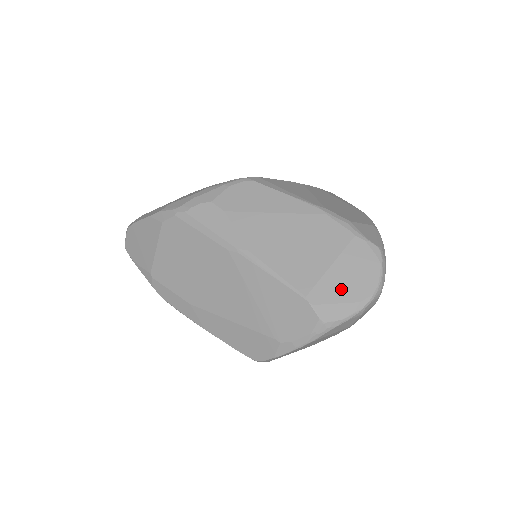
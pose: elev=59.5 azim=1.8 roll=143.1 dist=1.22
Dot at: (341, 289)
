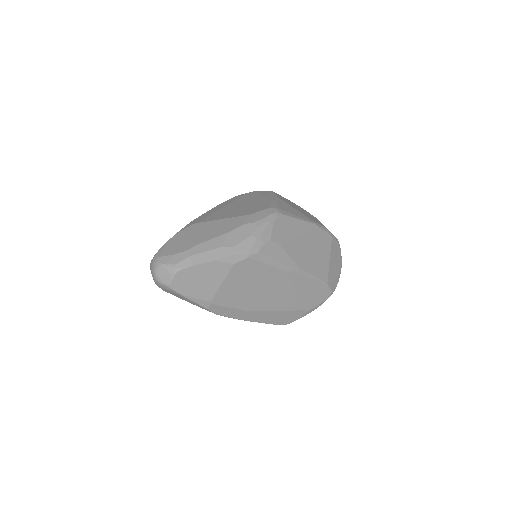
Dot at: (334, 271)
